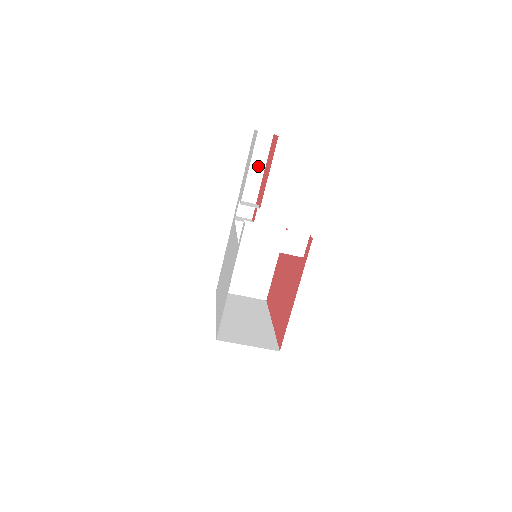
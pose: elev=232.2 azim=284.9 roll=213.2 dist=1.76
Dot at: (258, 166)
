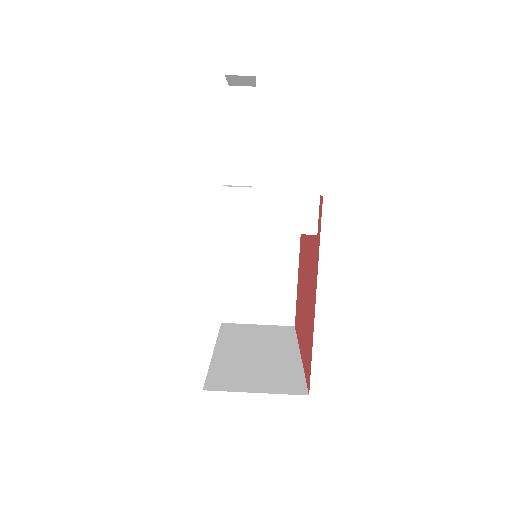
Dot at: (244, 136)
